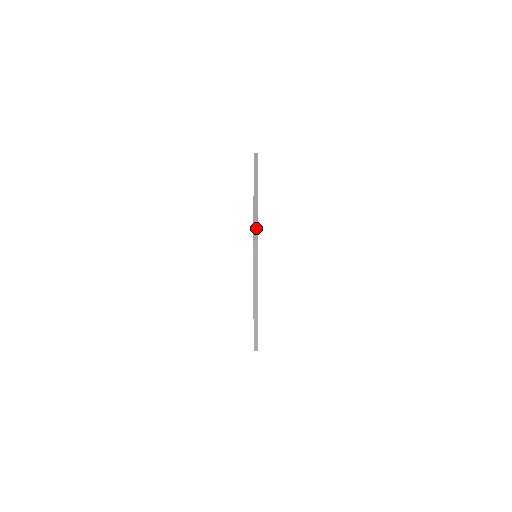
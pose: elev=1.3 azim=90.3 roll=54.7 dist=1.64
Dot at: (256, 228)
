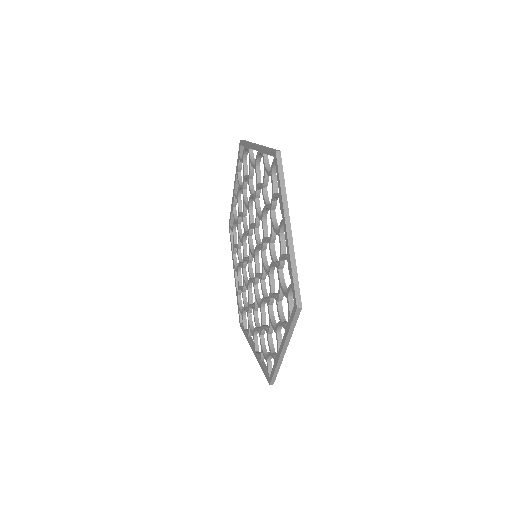
Dot at: (298, 287)
